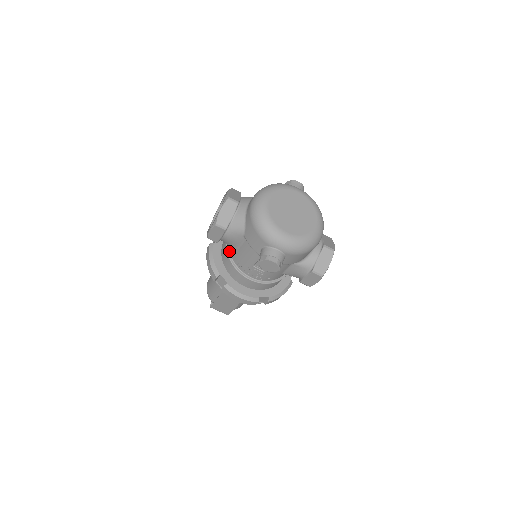
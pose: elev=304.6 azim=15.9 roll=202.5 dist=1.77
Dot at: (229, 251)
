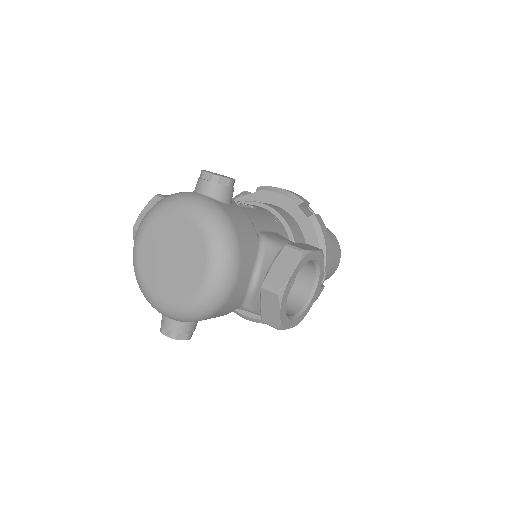
Dot at: occluded
